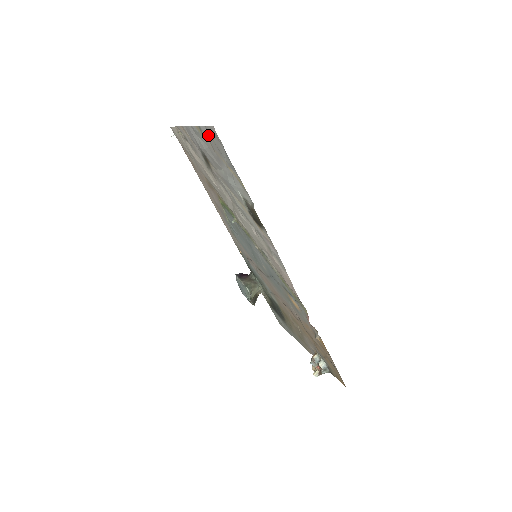
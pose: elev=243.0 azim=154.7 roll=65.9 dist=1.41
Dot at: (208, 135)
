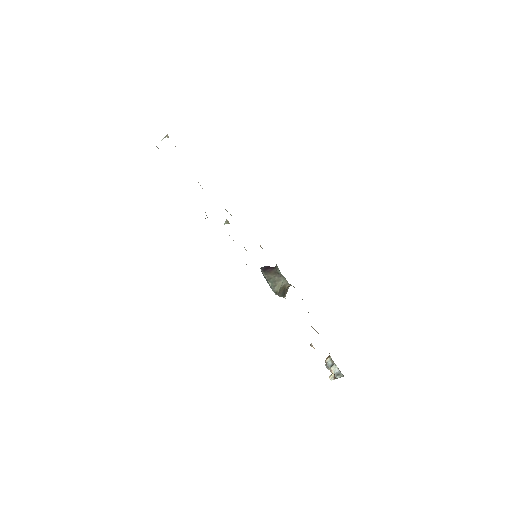
Dot at: occluded
